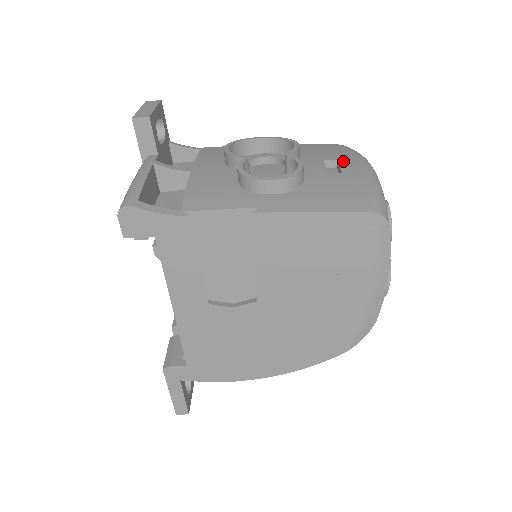
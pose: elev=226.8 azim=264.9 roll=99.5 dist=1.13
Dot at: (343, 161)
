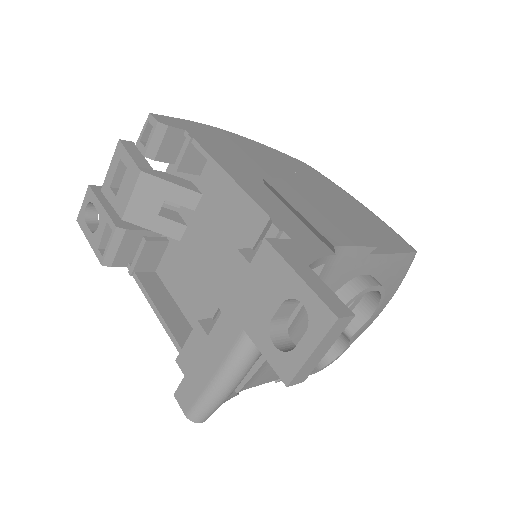
Dot at: occluded
